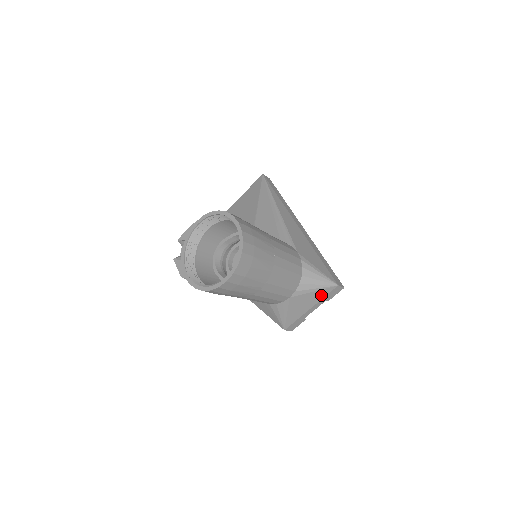
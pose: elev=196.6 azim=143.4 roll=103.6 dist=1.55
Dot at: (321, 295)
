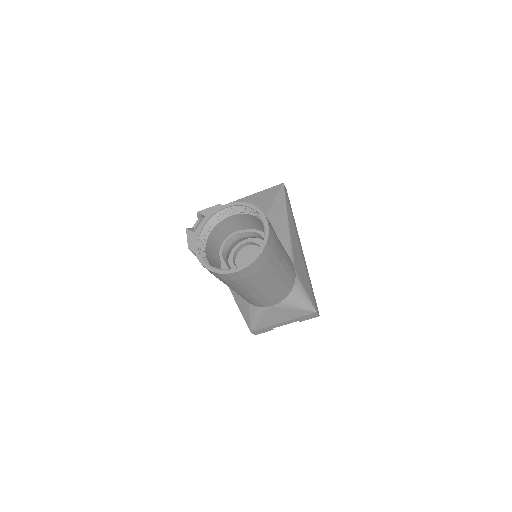
Dot at: (298, 314)
